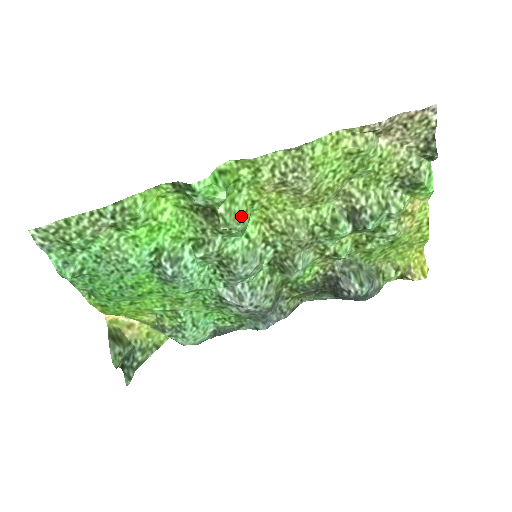
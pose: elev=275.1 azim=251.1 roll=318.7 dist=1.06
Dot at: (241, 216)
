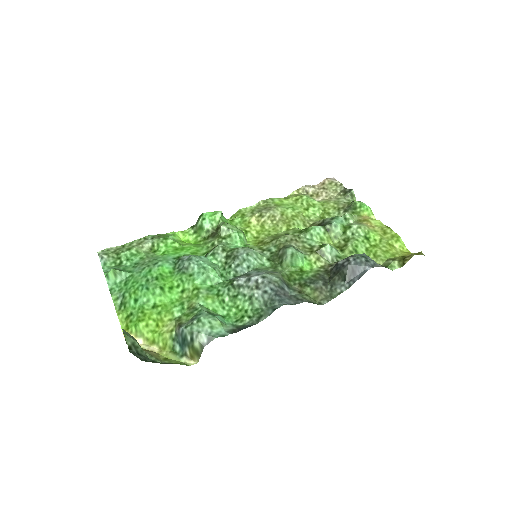
Dot at: (236, 227)
